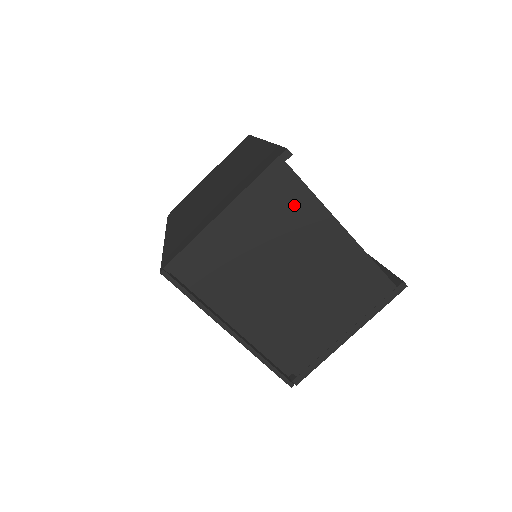
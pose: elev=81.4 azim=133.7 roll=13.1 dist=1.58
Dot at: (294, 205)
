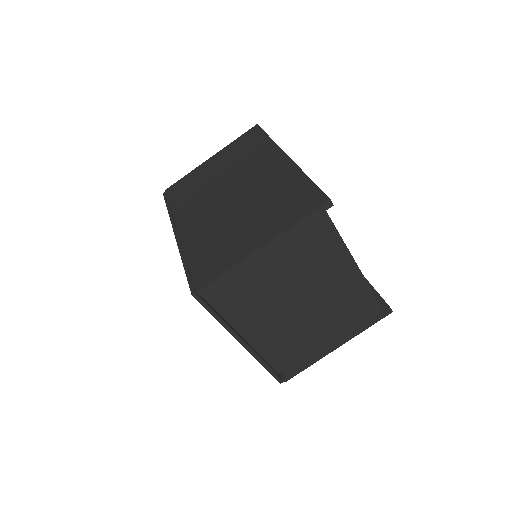
Dot at: (323, 246)
